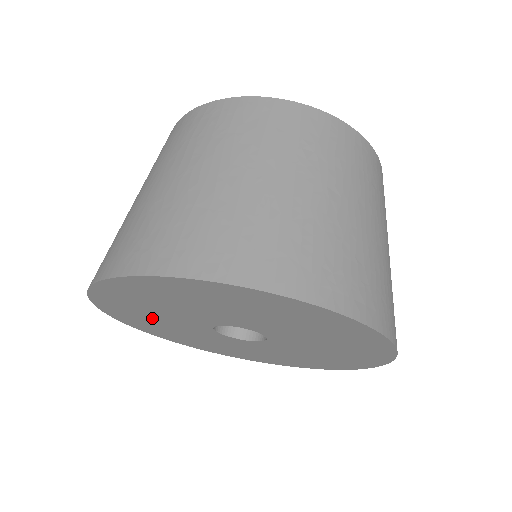
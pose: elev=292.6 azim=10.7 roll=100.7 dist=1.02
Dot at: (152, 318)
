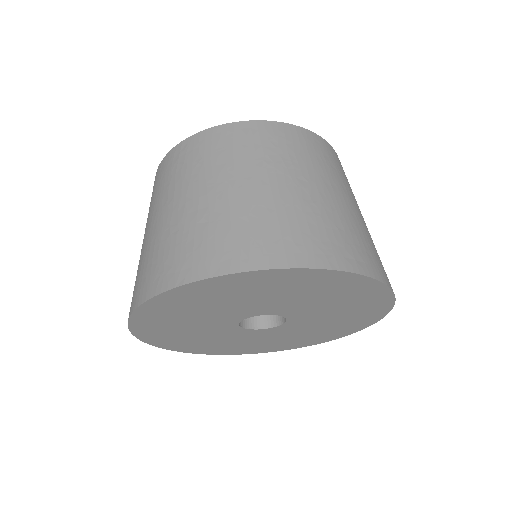
Dot at: (185, 333)
